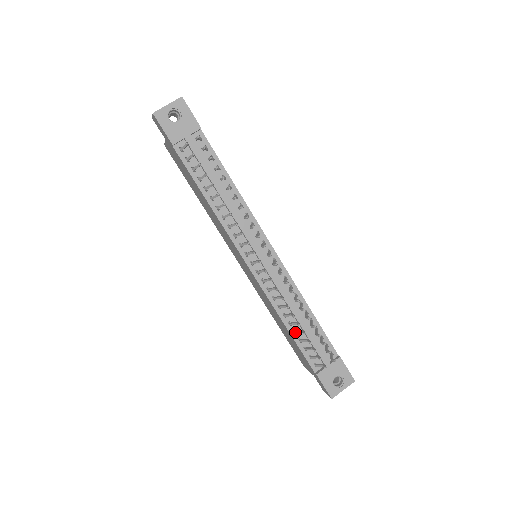
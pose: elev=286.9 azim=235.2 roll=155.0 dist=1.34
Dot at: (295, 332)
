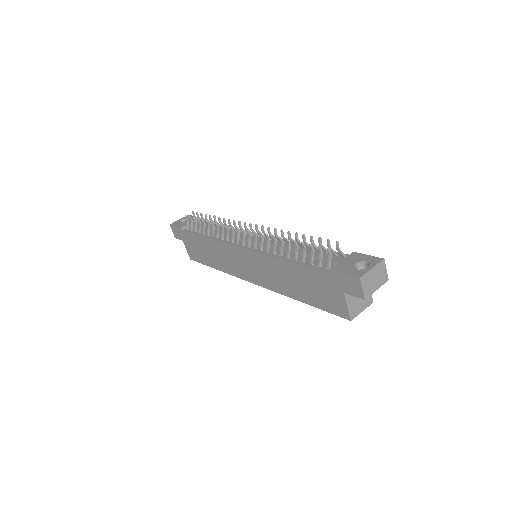
Dot at: (294, 257)
